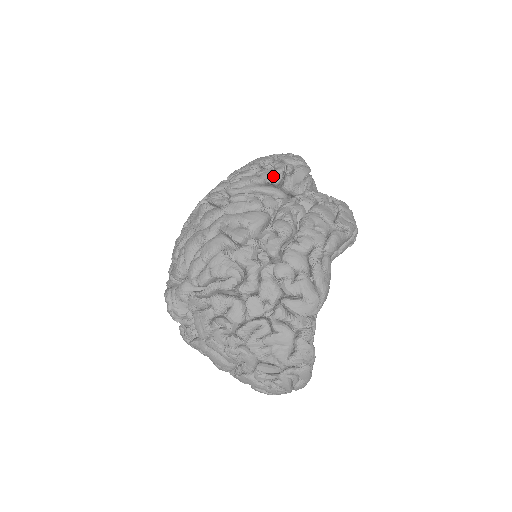
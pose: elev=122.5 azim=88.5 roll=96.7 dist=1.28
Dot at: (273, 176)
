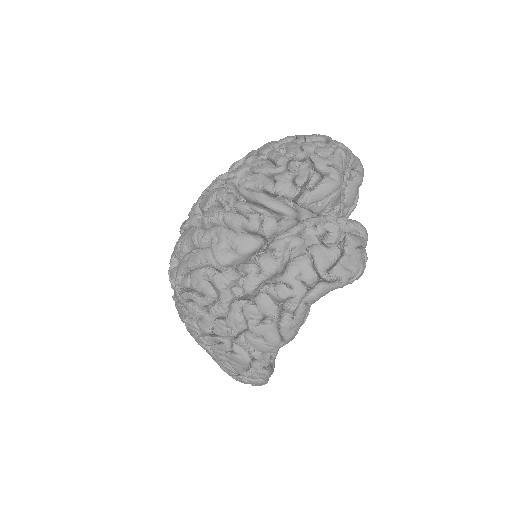
Dot at: (288, 190)
